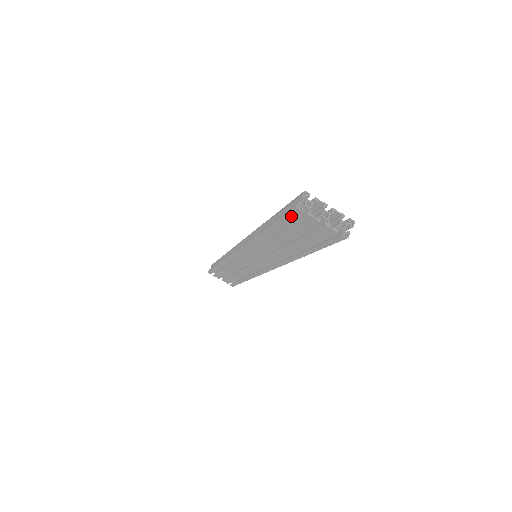
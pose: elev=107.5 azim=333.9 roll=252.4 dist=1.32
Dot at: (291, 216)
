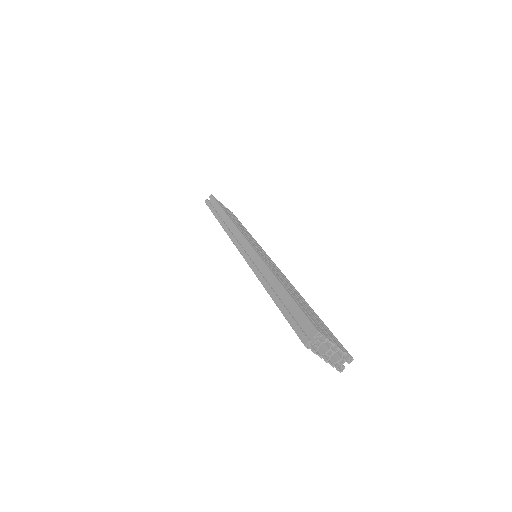
Dot at: (298, 335)
